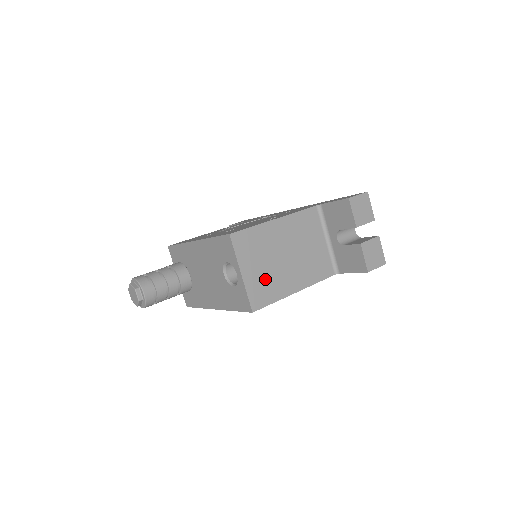
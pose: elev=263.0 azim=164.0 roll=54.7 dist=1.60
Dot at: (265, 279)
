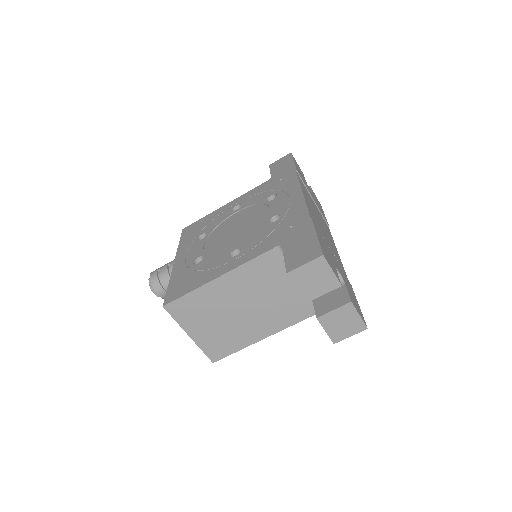
Dot at: (220, 335)
